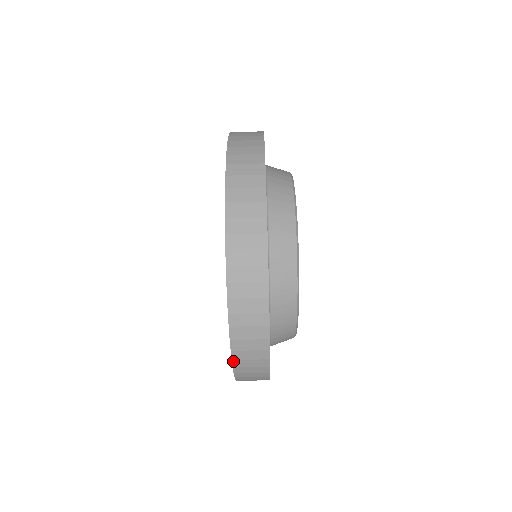
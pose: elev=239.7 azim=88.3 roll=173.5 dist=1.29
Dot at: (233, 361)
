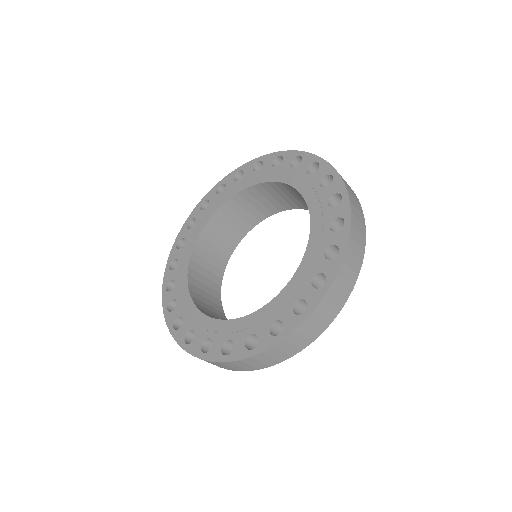
Dot at: (167, 325)
